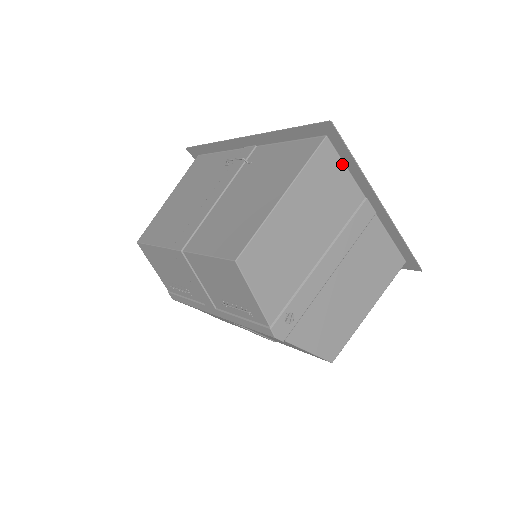
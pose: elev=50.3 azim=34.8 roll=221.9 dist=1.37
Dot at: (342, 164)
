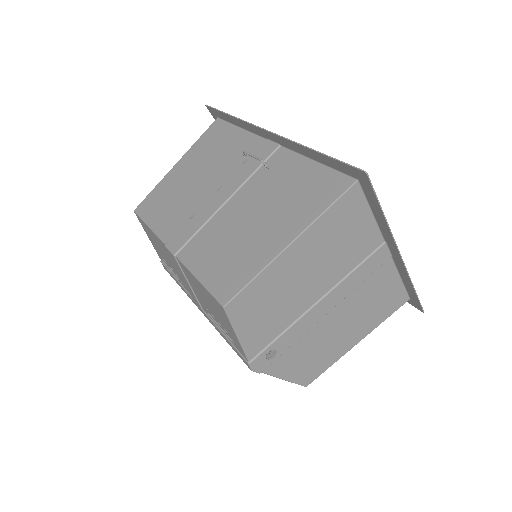
Dot at: (368, 209)
